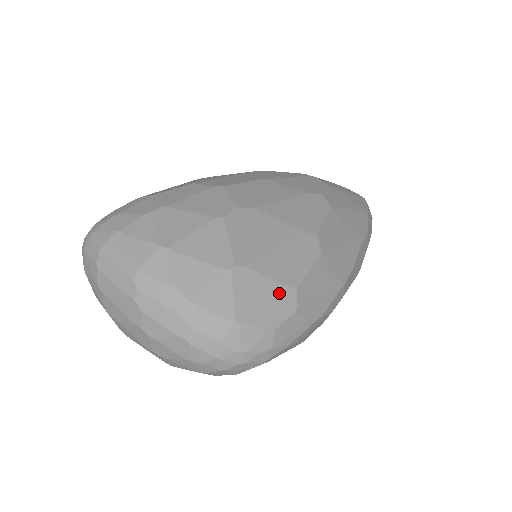
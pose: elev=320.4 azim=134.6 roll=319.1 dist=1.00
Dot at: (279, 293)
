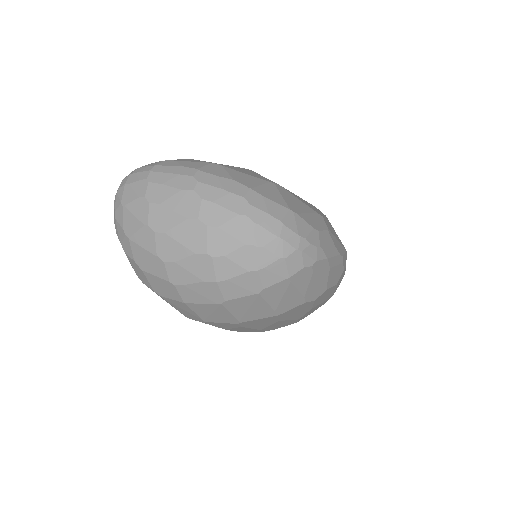
Dot at: (312, 212)
